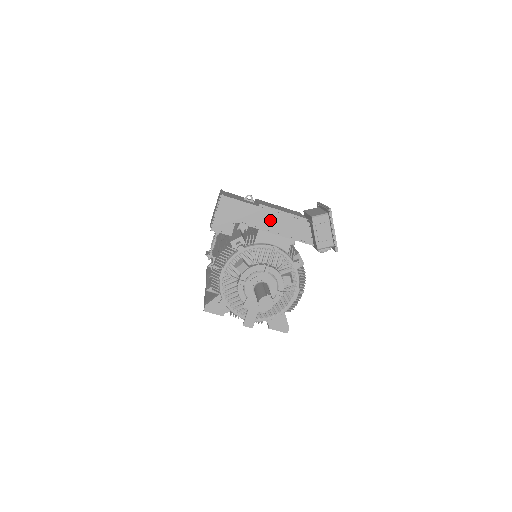
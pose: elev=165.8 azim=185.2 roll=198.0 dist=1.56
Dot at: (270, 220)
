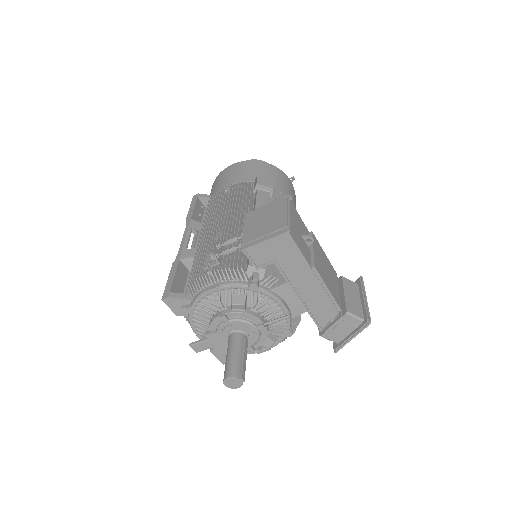
Dot at: (308, 286)
